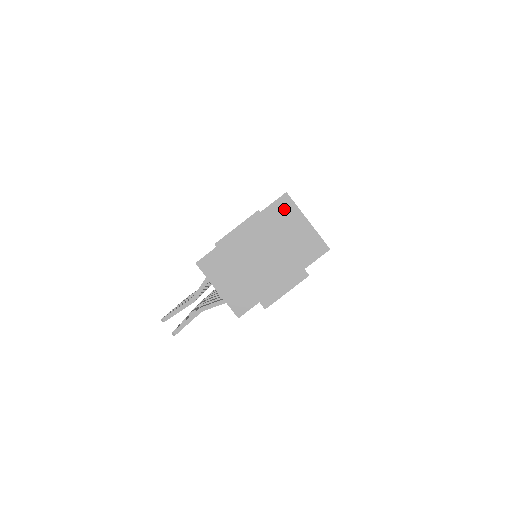
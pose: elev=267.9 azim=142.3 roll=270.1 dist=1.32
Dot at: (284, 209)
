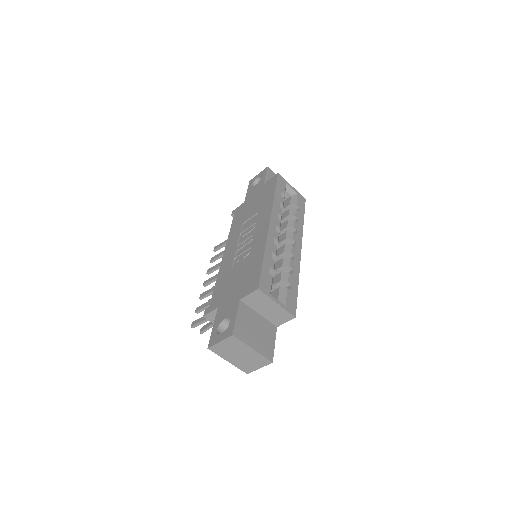
Dot at: (258, 298)
